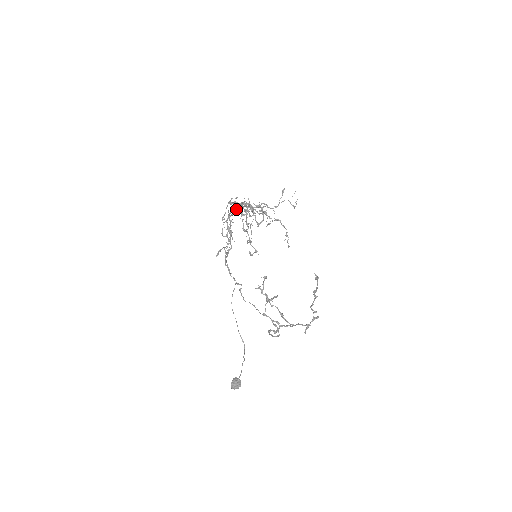
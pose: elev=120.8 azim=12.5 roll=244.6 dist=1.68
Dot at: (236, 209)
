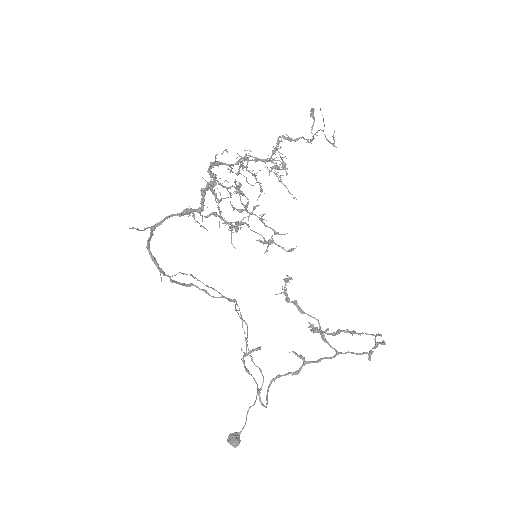
Dot at: (150, 228)
